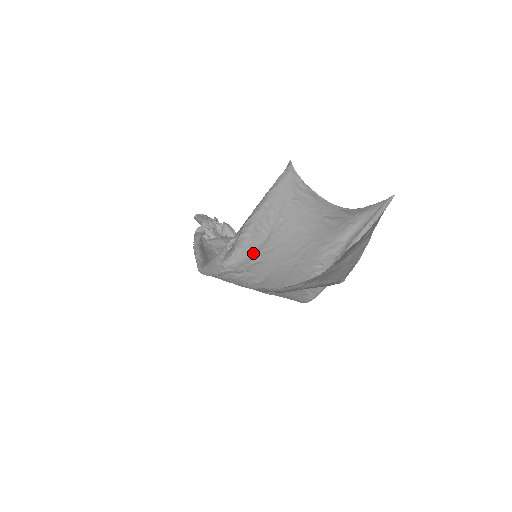
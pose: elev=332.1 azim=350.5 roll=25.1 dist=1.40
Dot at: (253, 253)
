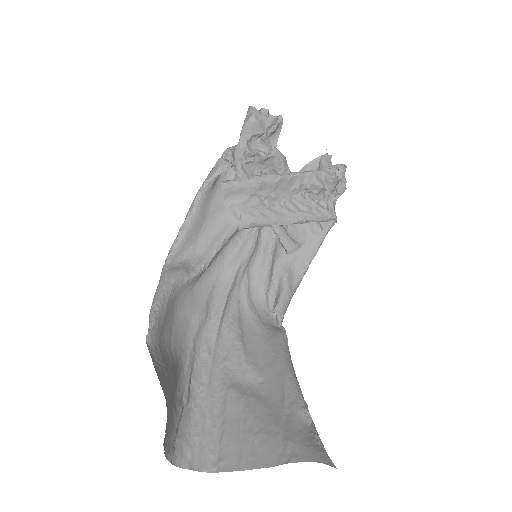
Dot at: occluded
